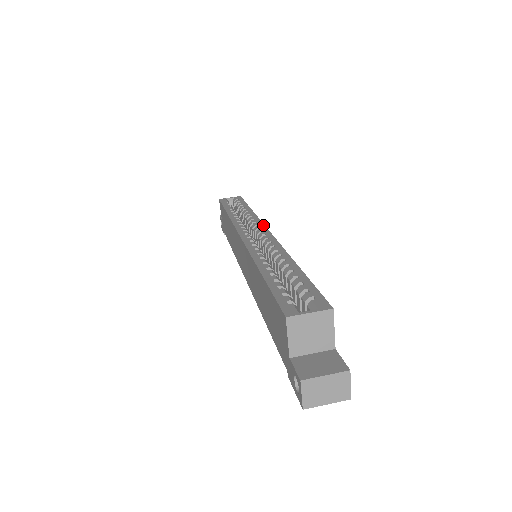
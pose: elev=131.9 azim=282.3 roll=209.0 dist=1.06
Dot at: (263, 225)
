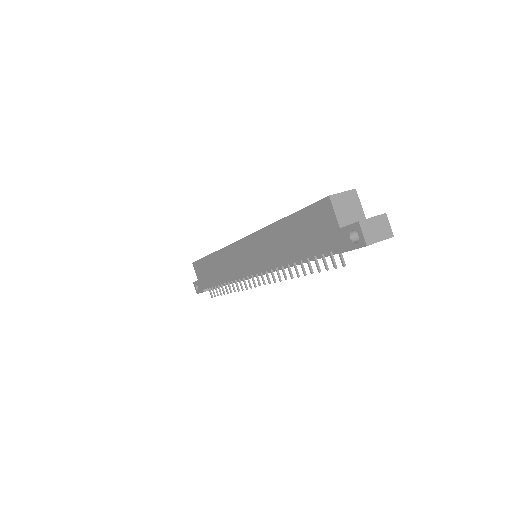
Dot at: occluded
